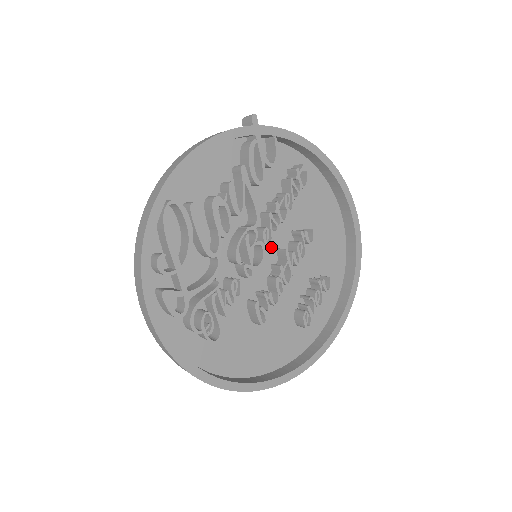
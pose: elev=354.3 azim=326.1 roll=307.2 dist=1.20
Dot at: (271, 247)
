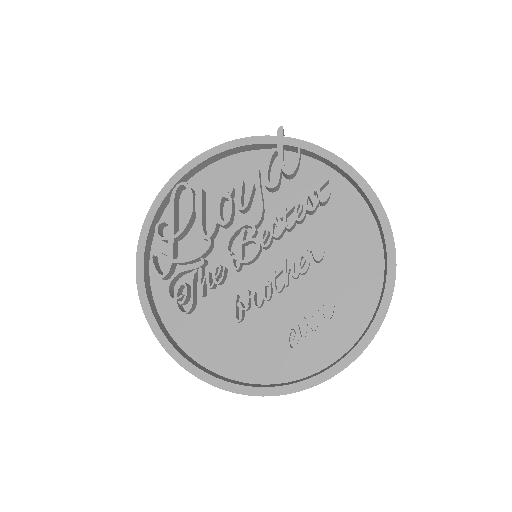
Dot at: (278, 255)
